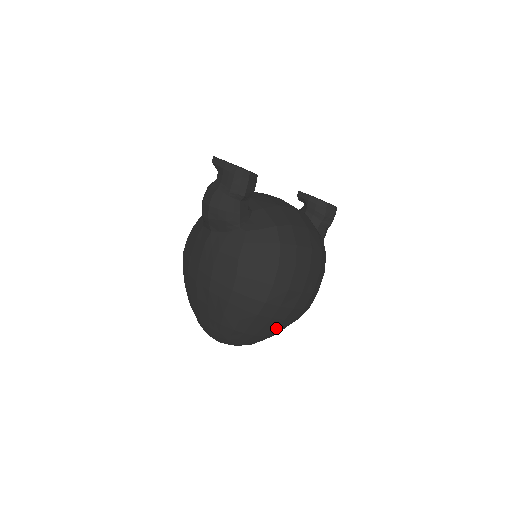
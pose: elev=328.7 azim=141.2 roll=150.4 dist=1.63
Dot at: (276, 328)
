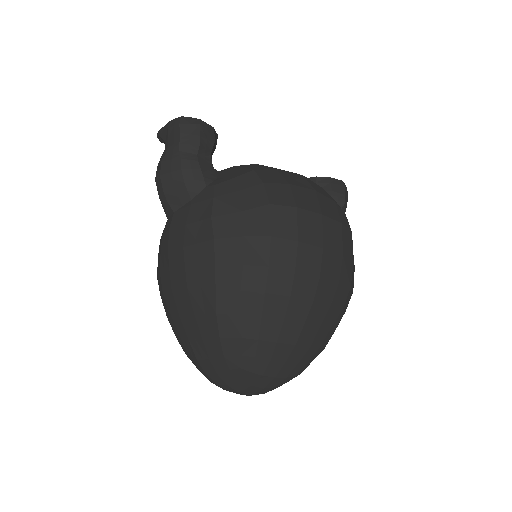
Dot at: (308, 324)
